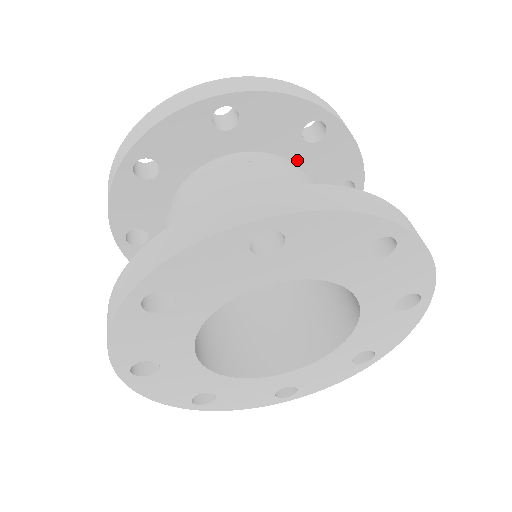
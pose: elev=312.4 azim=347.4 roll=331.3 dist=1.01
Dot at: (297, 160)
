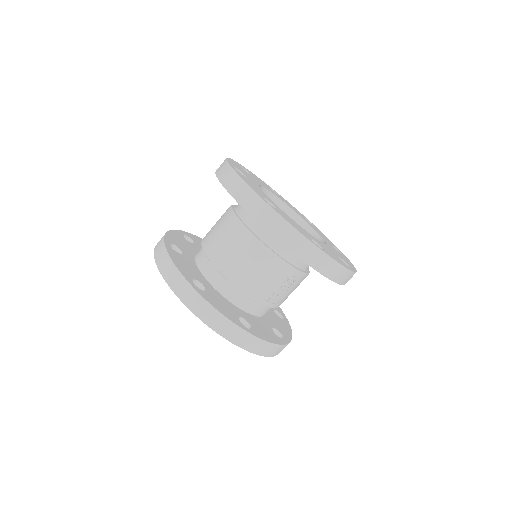
Dot at: occluded
